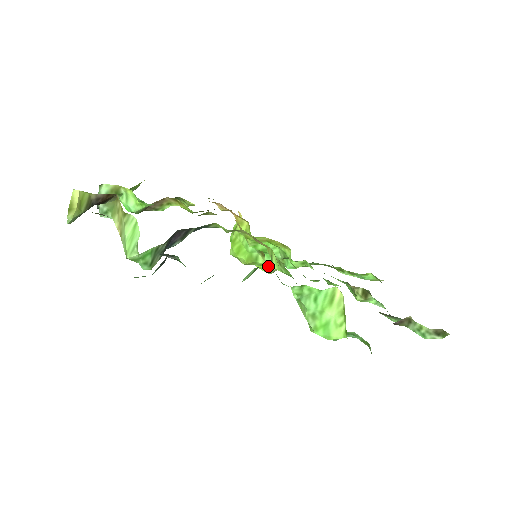
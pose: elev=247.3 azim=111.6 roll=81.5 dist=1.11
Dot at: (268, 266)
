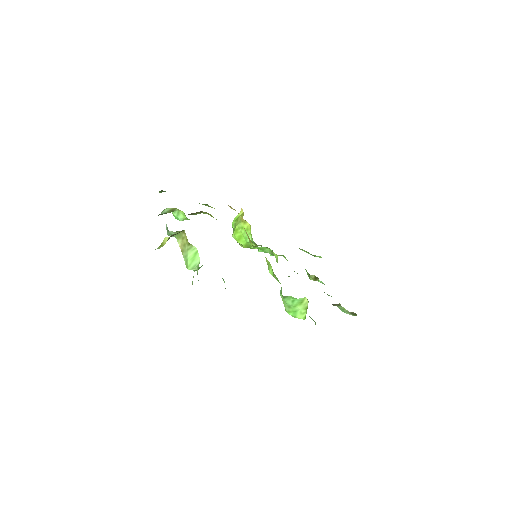
Dot at: occluded
